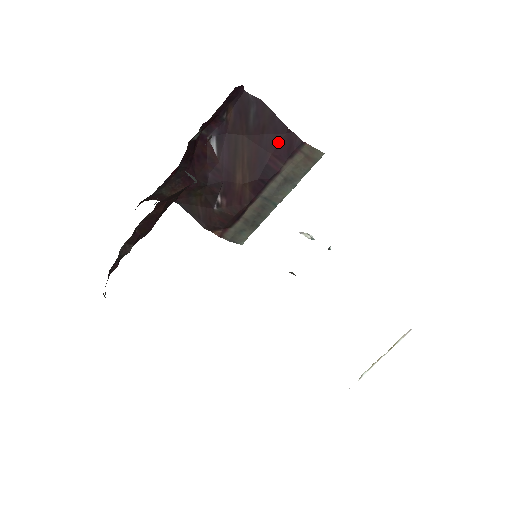
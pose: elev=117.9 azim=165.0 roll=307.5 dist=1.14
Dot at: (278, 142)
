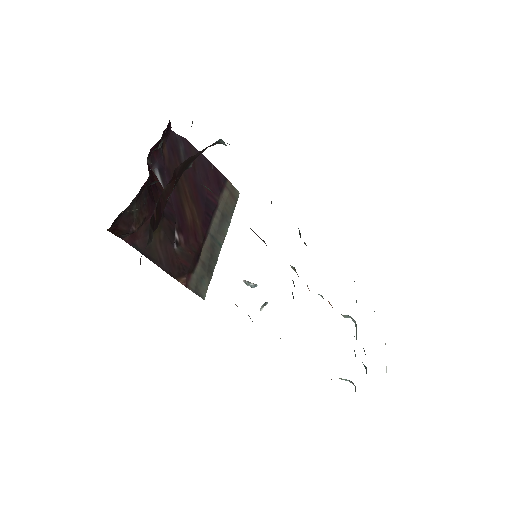
Dot at: (209, 177)
